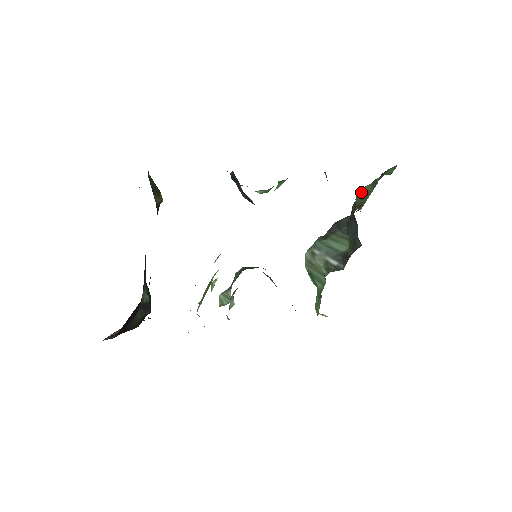
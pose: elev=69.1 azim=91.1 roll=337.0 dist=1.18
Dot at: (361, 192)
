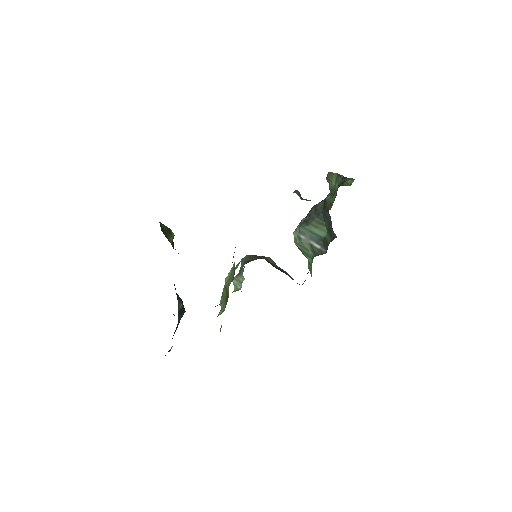
Dot at: (330, 176)
